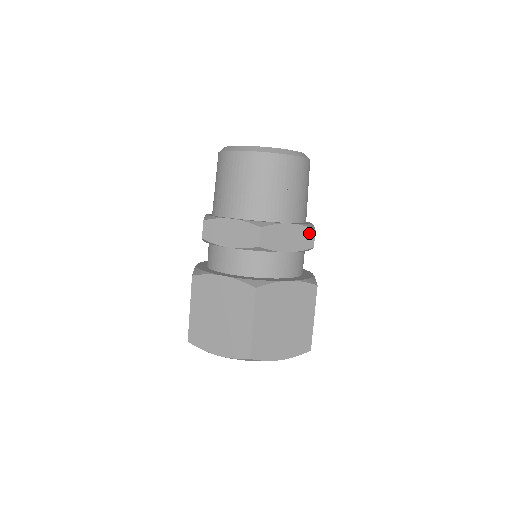
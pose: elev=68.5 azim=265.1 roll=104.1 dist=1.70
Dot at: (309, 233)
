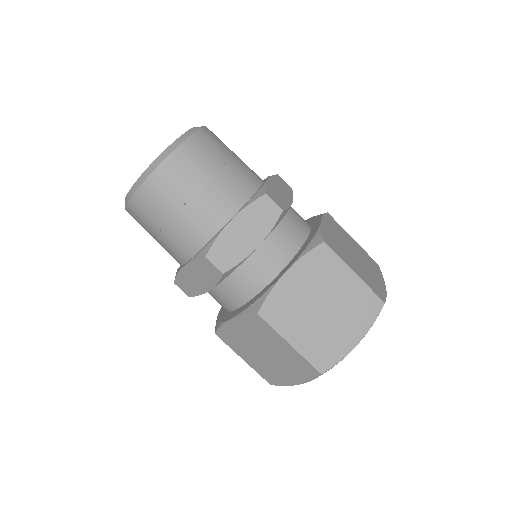
Dot at: (262, 204)
